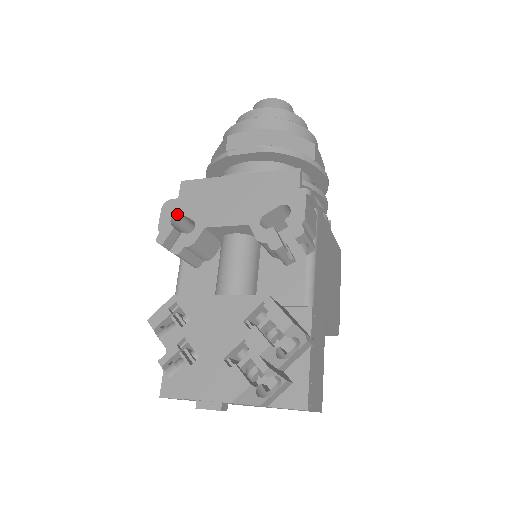
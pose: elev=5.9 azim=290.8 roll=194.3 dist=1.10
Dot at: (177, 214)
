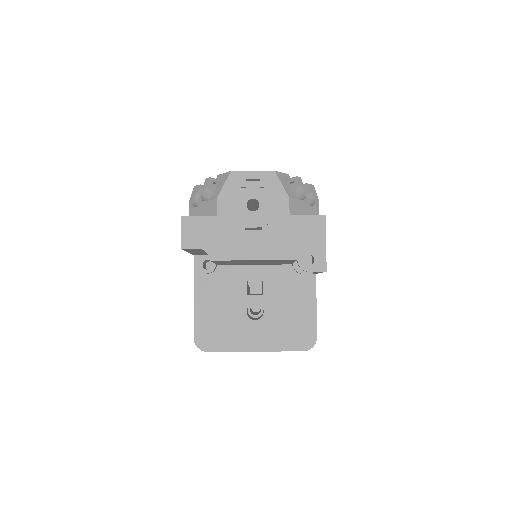
Dot at: occluded
